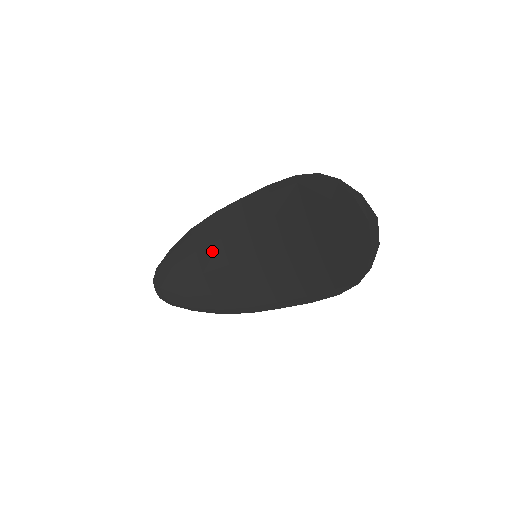
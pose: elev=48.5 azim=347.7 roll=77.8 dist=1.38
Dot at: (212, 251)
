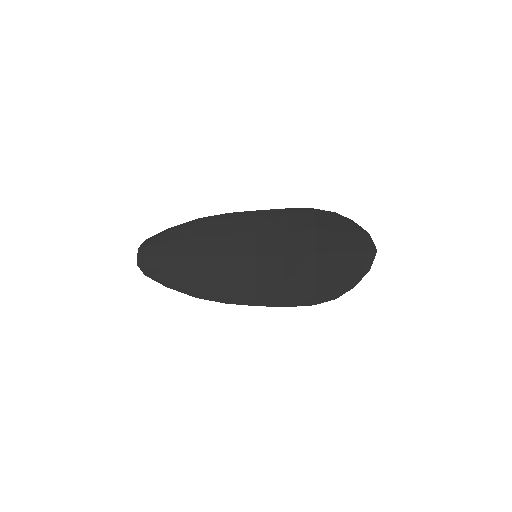
Dot at: (214, 241)
